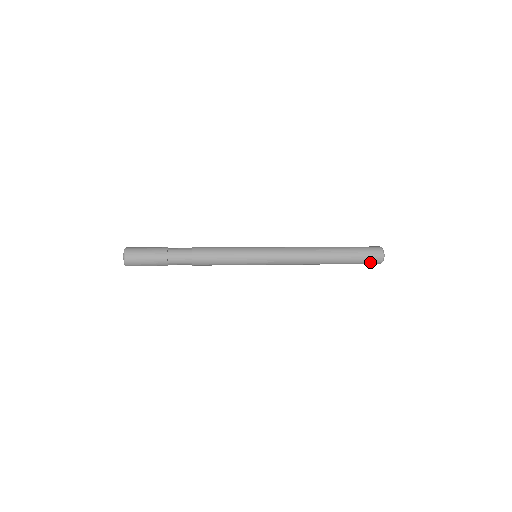
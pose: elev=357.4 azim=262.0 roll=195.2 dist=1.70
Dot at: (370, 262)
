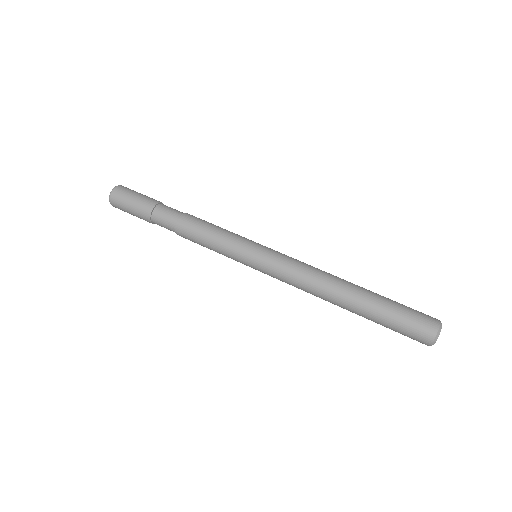
Dot at: occluded
